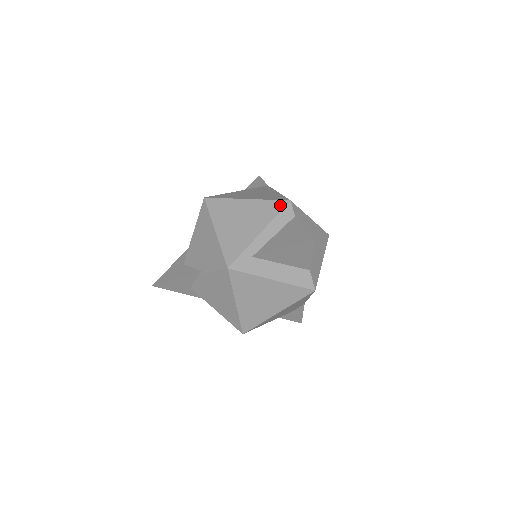
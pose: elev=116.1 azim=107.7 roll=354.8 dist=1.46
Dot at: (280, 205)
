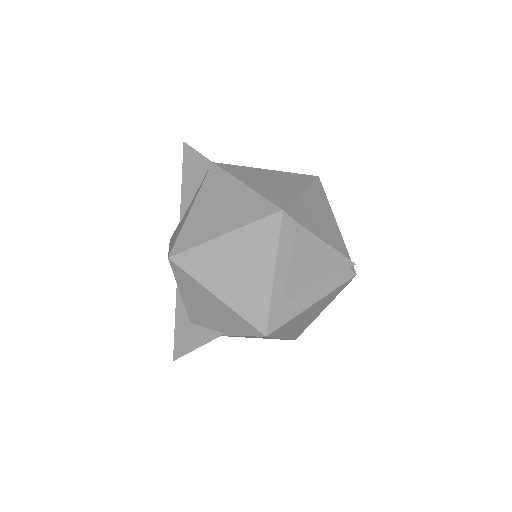
Dot at: (274, 223)
